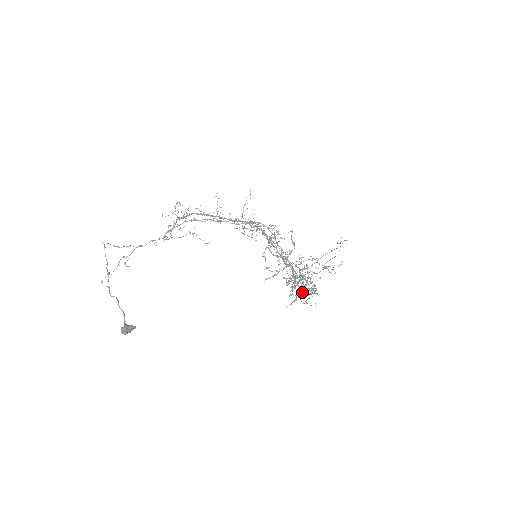
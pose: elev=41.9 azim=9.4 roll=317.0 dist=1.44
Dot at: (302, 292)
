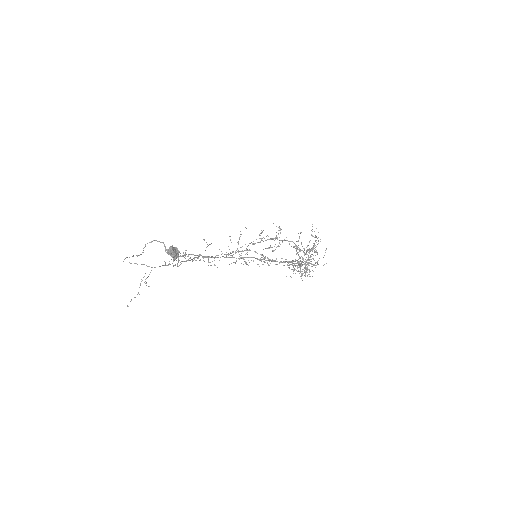
Dot at: (308, 263)
